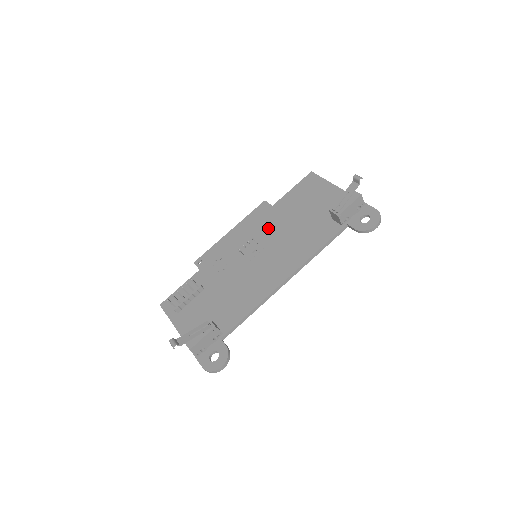
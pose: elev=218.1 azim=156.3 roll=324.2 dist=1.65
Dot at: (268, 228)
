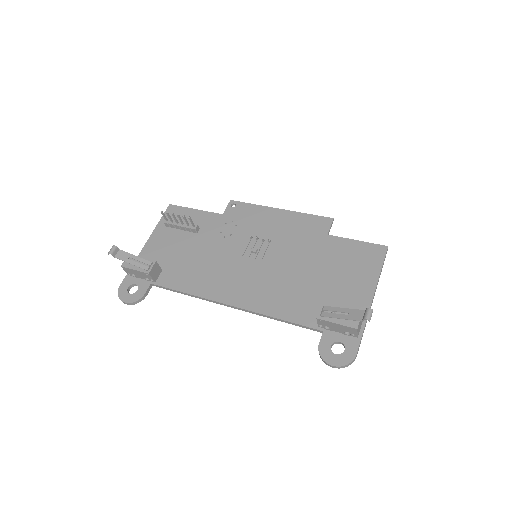
Dot at: (289, 248)
